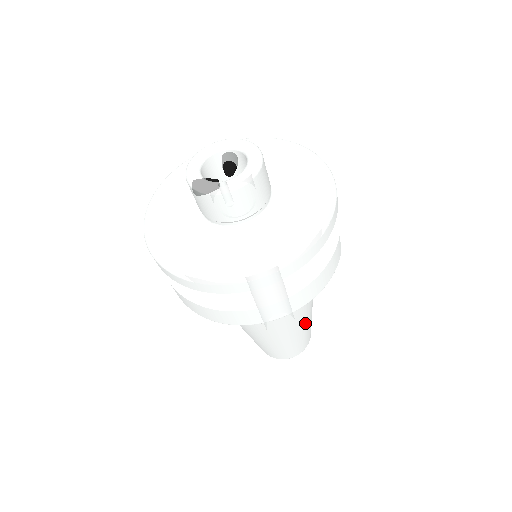
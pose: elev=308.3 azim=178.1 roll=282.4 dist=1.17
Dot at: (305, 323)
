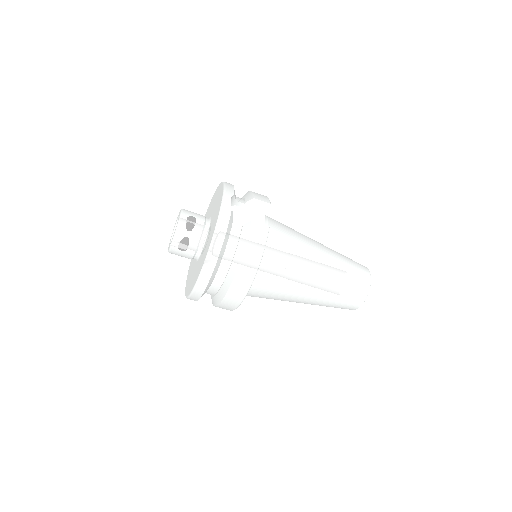
Dot at: (327, 277)
